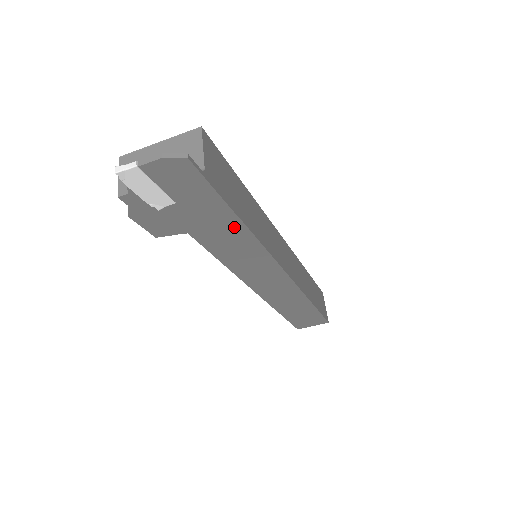
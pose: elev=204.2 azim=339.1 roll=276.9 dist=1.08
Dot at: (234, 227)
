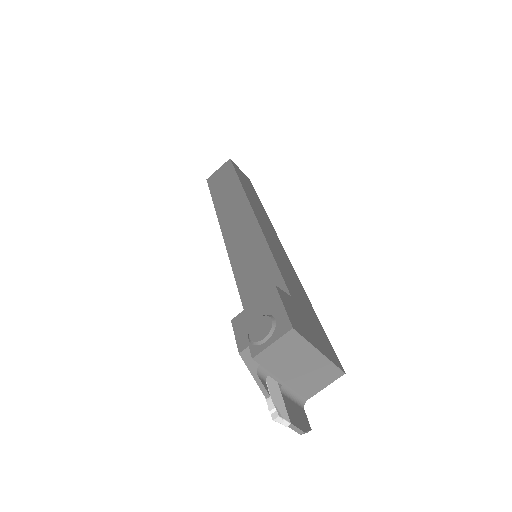
Dot at: occluded
